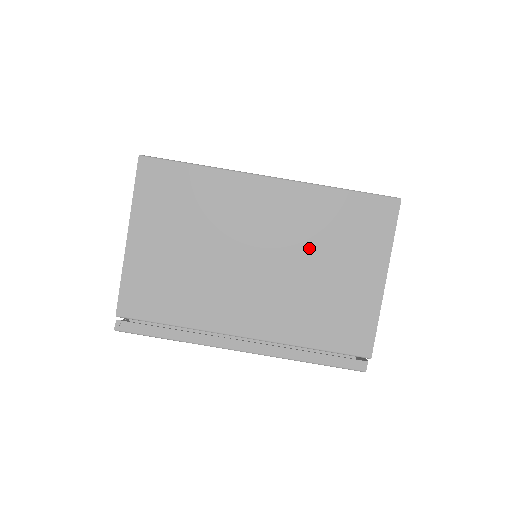
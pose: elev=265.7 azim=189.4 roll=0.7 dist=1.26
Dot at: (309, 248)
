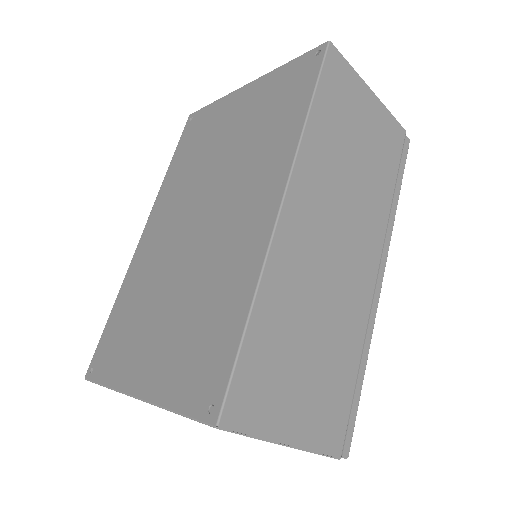
Dot at: occluded
